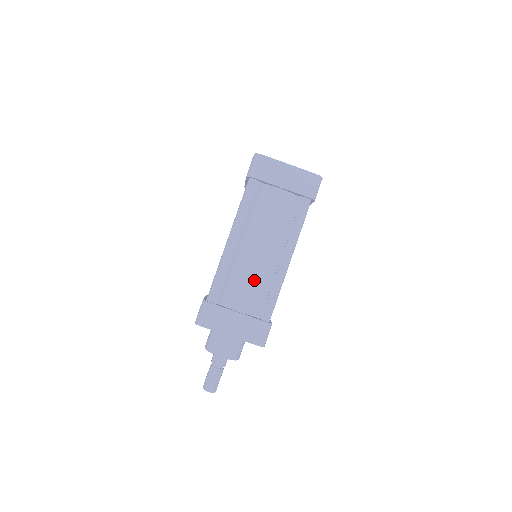
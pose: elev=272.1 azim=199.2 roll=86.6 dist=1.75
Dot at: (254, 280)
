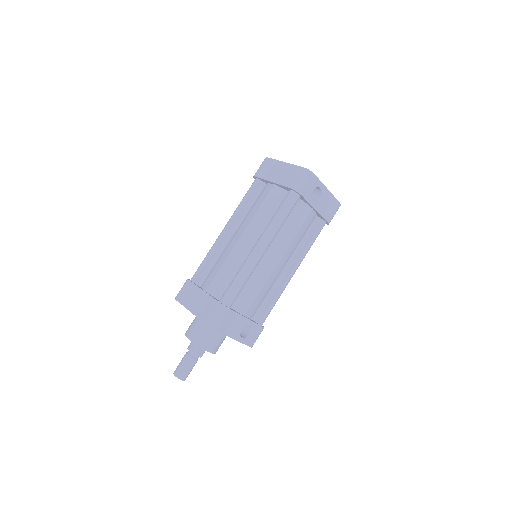
Dot at: (228, 264)
